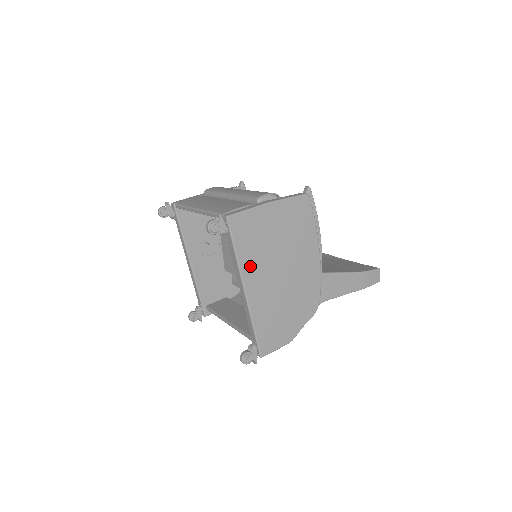
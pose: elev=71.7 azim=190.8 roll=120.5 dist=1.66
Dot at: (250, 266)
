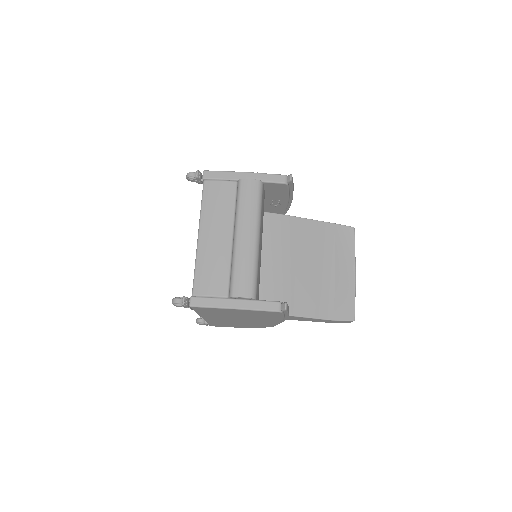
Dot at: (209, 315)
